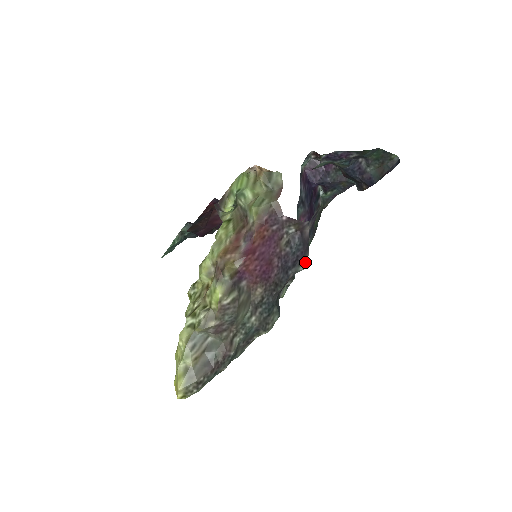
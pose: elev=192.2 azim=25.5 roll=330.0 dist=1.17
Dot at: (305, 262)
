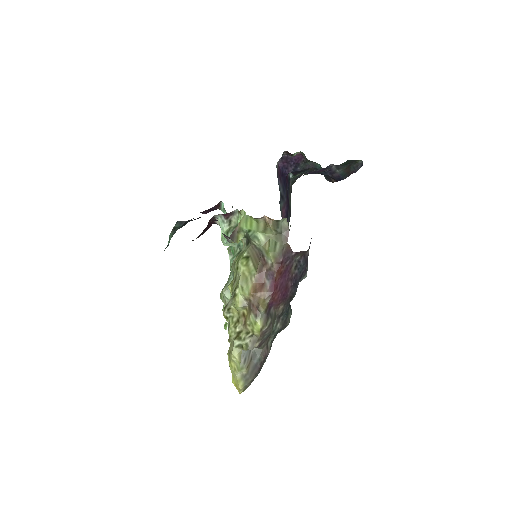
Dot at: occluded
